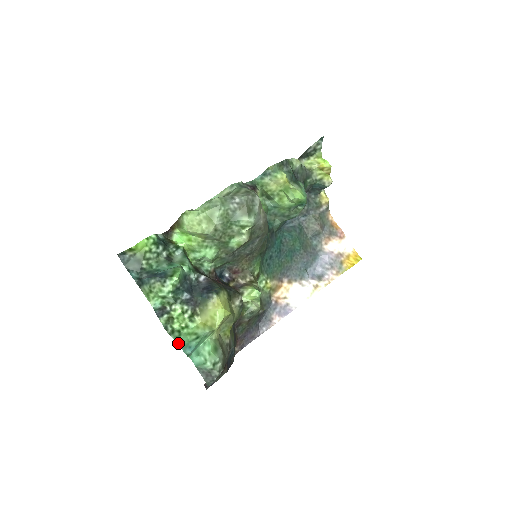
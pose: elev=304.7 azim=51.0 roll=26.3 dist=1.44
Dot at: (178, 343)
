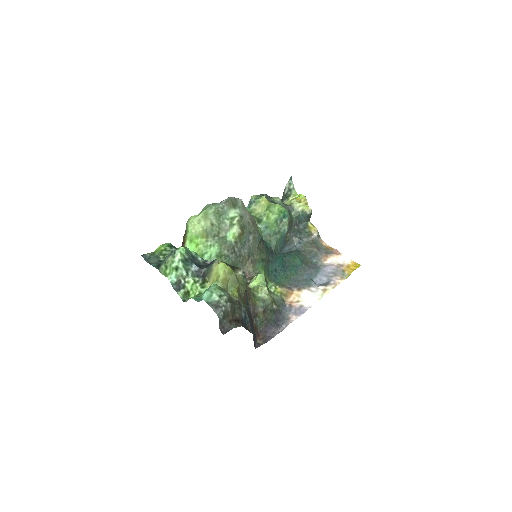
Dot at: (192, 297)
